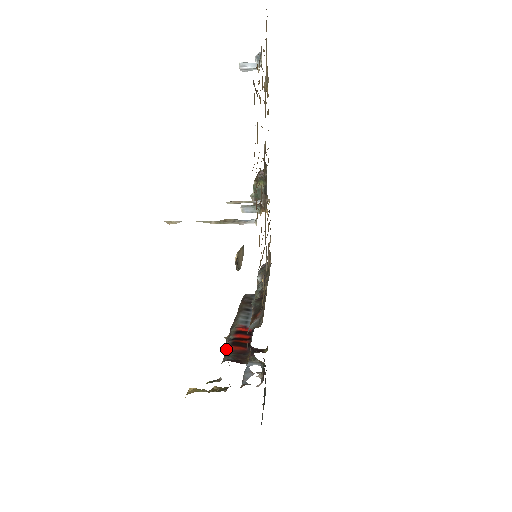
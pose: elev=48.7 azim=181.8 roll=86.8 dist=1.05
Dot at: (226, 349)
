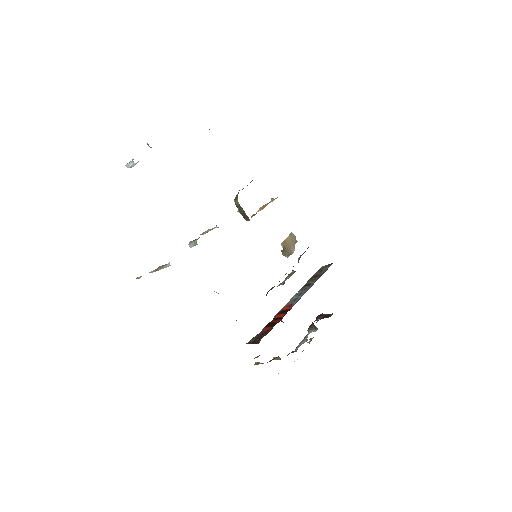
Dot at: (261, 331)
